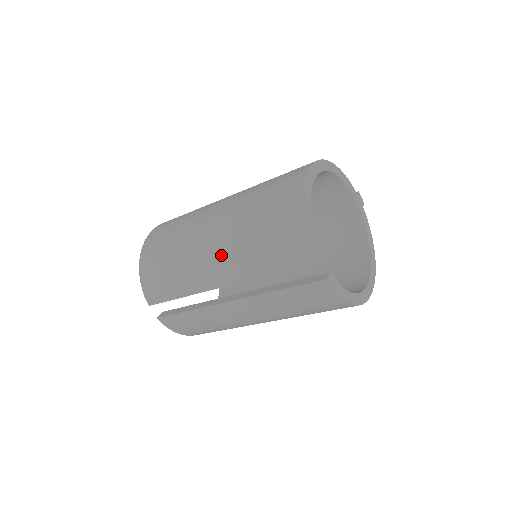
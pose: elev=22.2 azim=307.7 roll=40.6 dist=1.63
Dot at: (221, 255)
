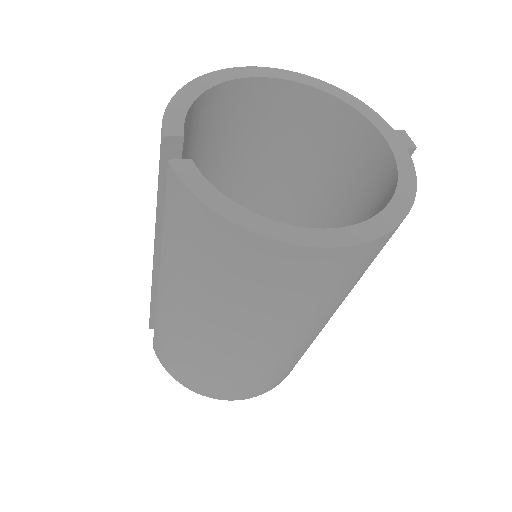
Dot at: occluded
